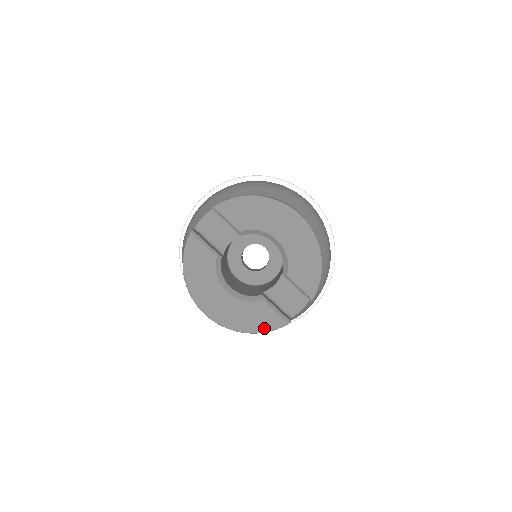
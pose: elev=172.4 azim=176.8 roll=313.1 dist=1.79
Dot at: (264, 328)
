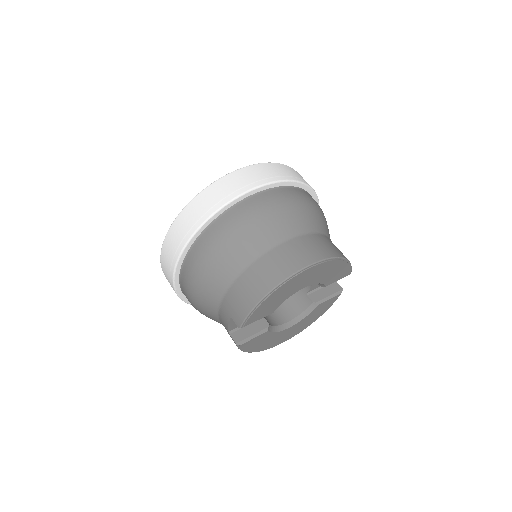
Dot at: (328, 308)
